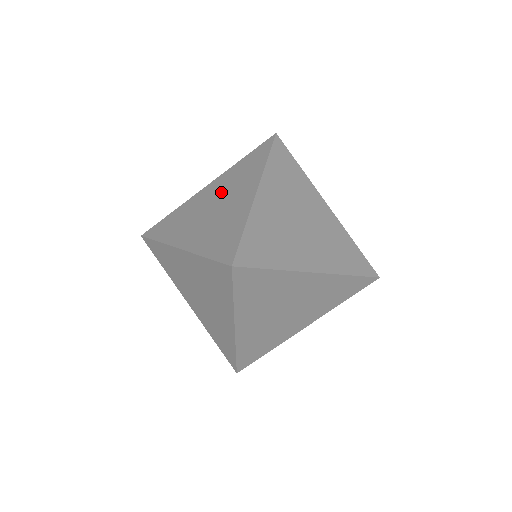
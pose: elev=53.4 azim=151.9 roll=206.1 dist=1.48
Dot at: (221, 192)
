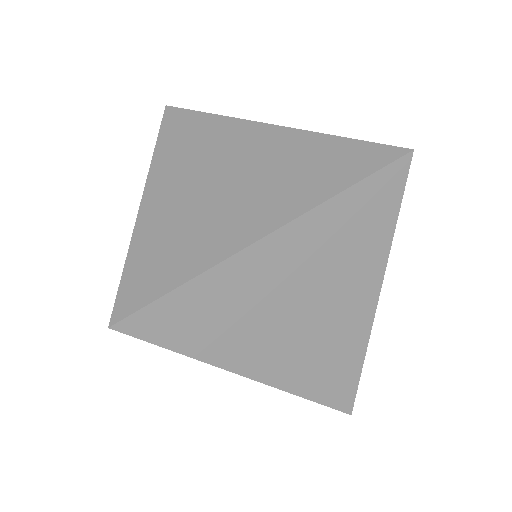
Dot at: (313, 275)
